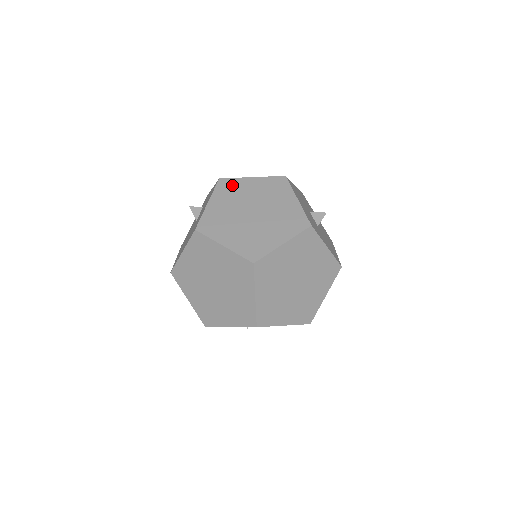
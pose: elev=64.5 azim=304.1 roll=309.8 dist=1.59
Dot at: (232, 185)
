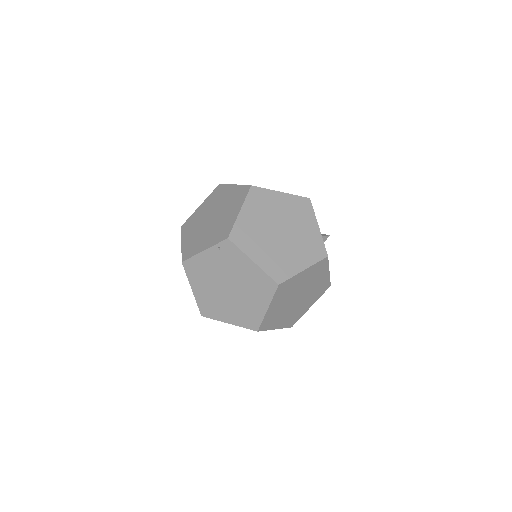
Dot at: occluded
